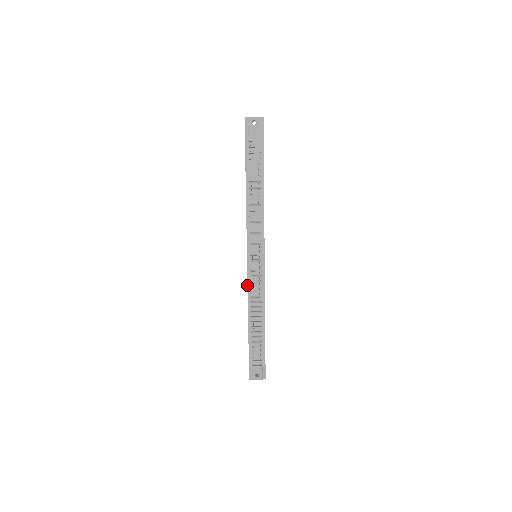
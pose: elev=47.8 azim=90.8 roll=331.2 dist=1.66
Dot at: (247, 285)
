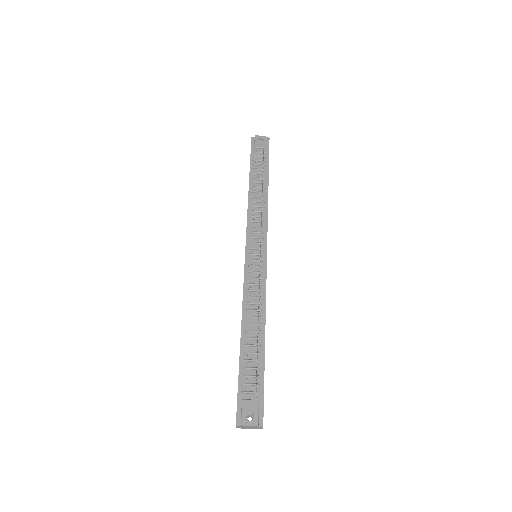
Dot at: occluded
